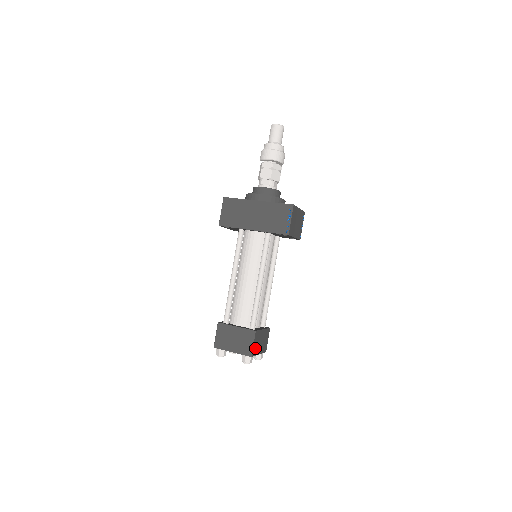
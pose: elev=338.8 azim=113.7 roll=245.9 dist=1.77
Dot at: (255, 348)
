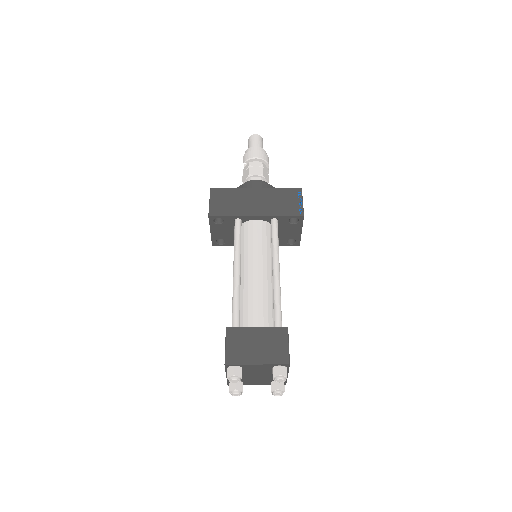
Dot at: occluded
